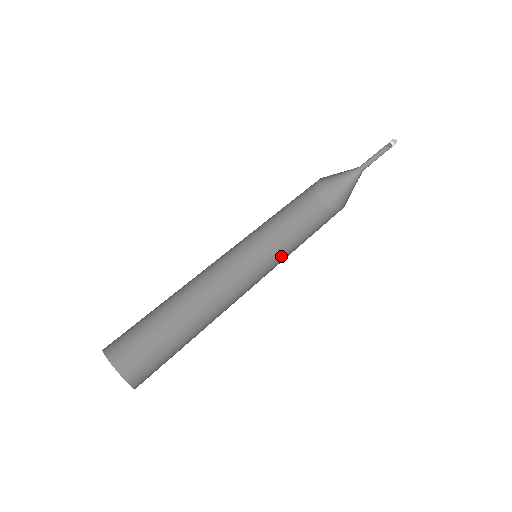
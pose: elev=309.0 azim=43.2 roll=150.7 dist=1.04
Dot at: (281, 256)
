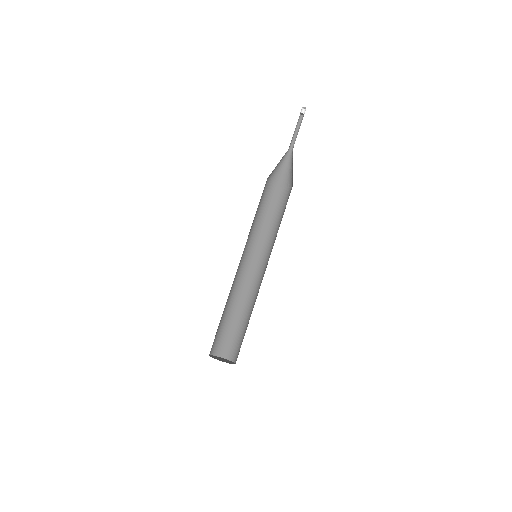
Dot at: (270, 243)
